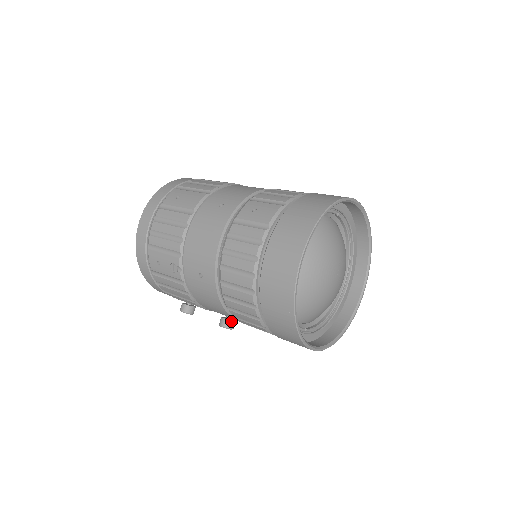
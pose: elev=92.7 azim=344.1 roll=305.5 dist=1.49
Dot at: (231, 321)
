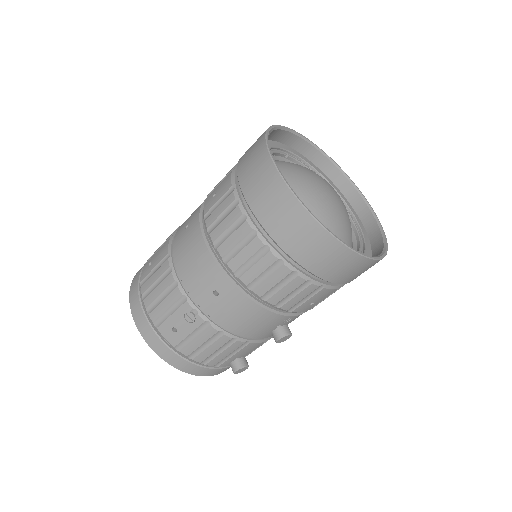
Dot at: (283, 327)
